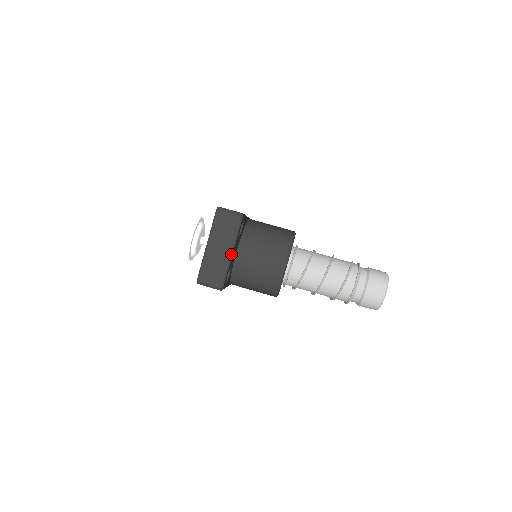
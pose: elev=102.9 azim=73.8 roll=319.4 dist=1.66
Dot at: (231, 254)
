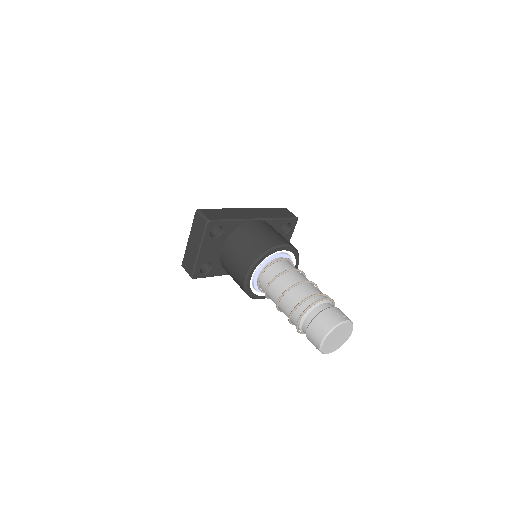
Dot at: (198, 252)
